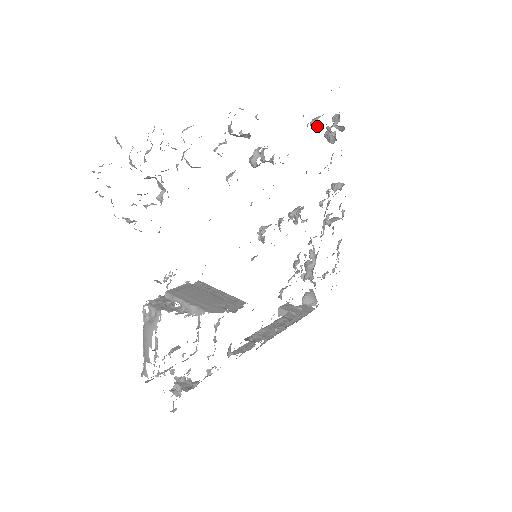
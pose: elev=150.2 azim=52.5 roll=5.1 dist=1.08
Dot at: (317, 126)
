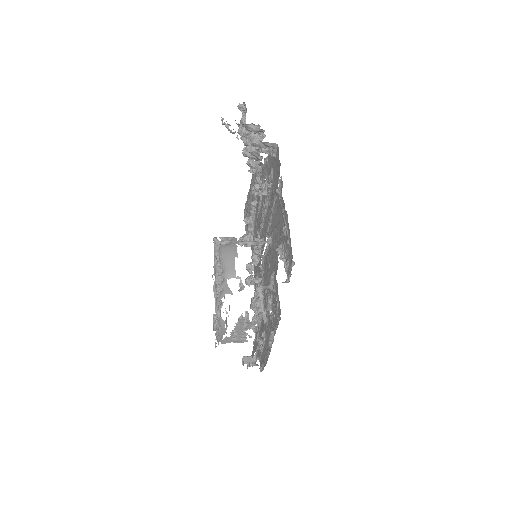
Dot at: (250, 219)
